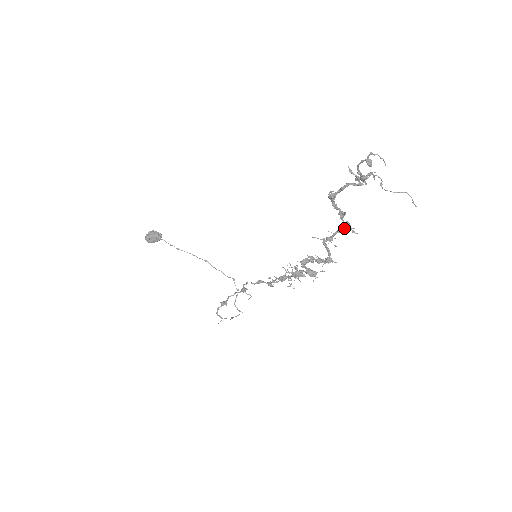
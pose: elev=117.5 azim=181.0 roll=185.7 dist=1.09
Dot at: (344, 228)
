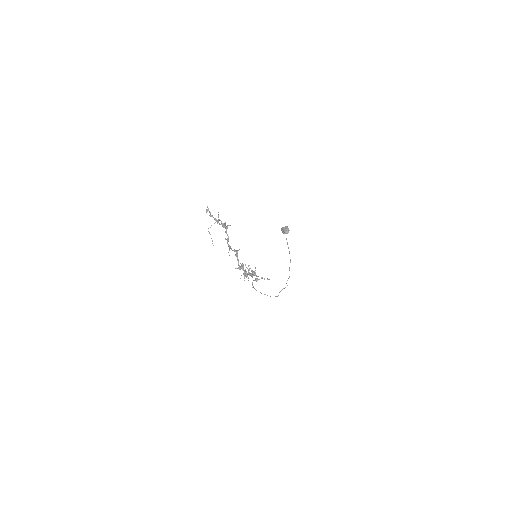
Dot at: (231, 249)
